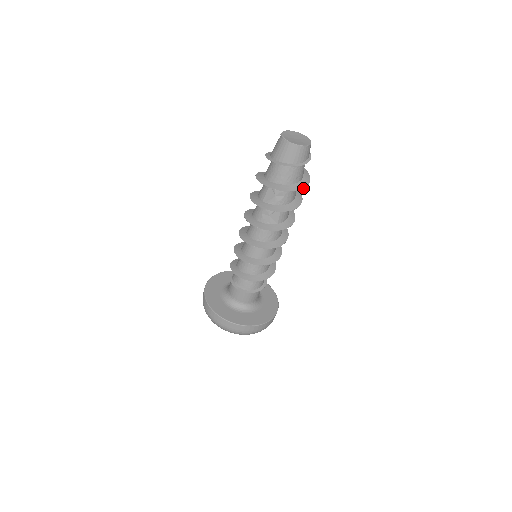
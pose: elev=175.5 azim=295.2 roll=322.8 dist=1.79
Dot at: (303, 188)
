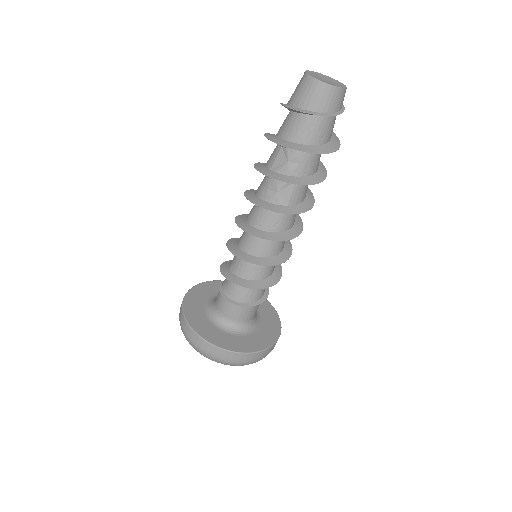
Dot at: (328, 152)
